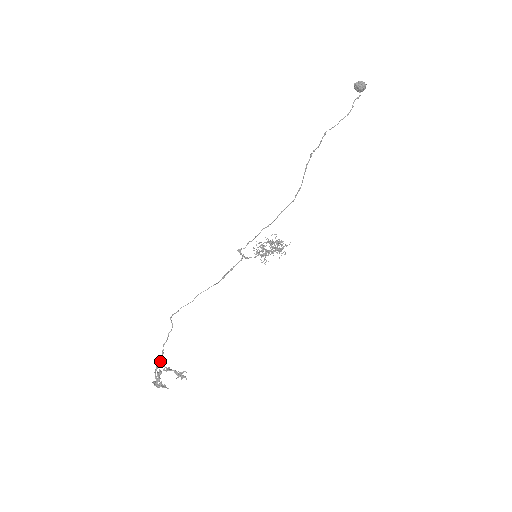
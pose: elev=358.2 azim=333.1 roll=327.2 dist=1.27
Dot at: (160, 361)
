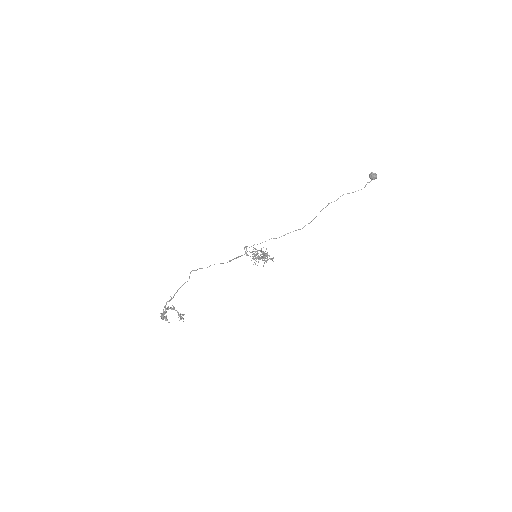
Dot at: (170, 300)
